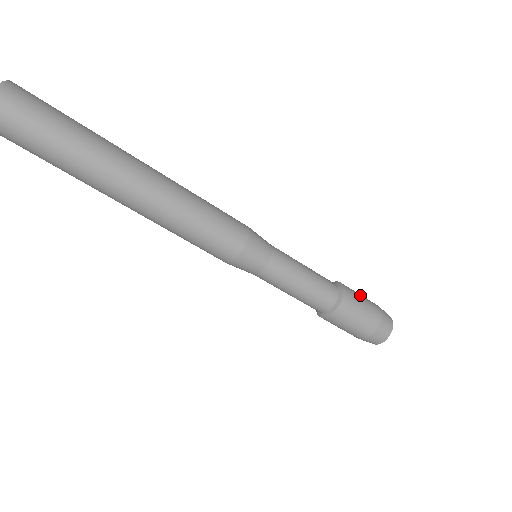
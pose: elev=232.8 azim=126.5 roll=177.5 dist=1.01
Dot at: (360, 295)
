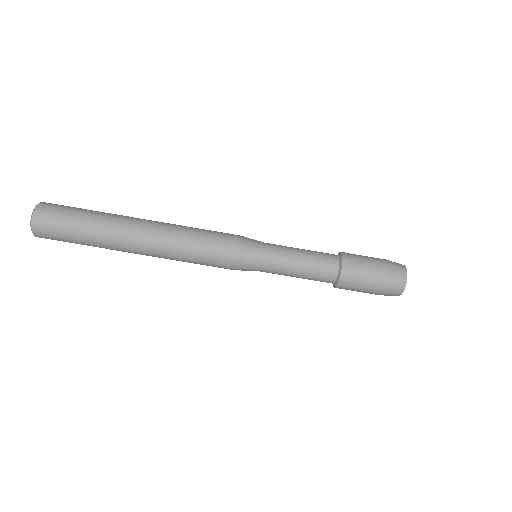
Dot at: (363, 256)
